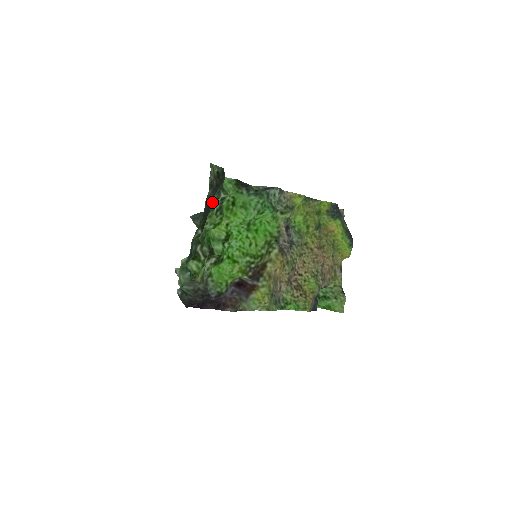
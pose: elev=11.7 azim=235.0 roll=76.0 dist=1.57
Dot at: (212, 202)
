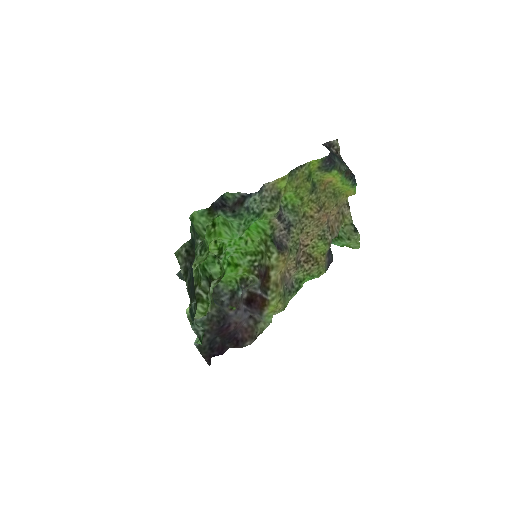
Dot at: occluded
